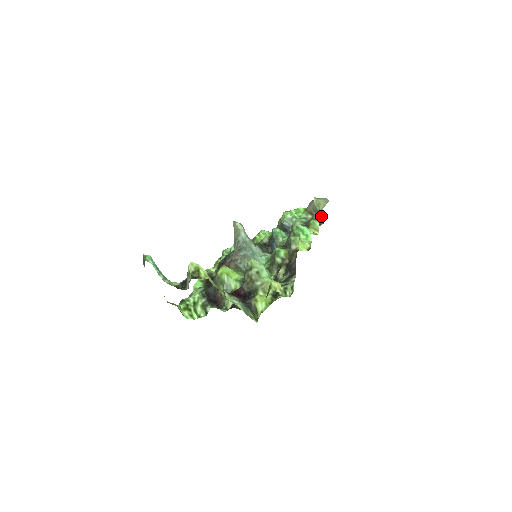
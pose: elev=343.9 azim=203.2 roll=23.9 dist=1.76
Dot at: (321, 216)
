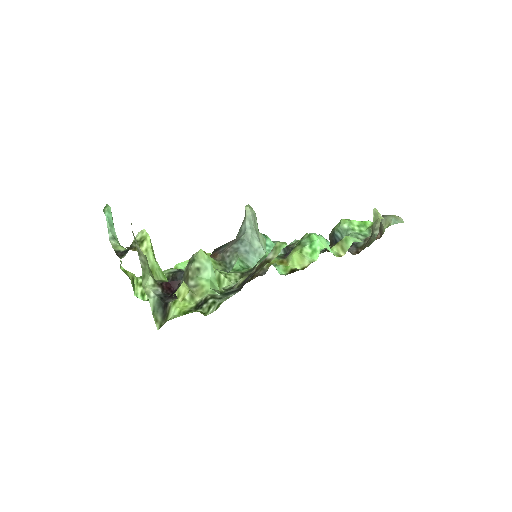
Dot at: (373, 237)
